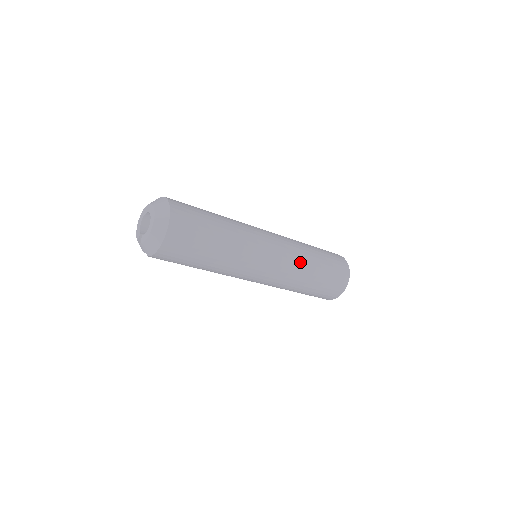
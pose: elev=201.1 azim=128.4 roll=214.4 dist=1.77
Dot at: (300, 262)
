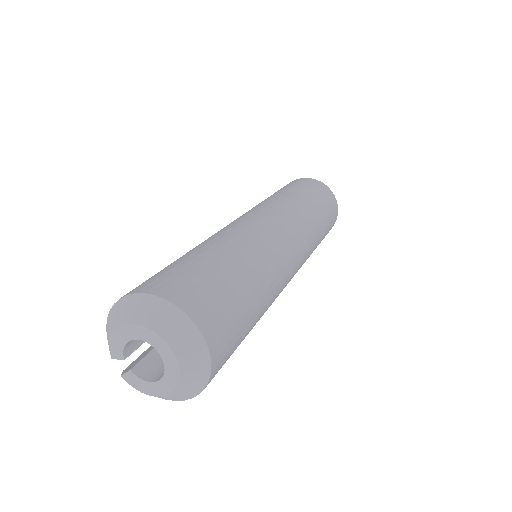
Dot at: occluded
